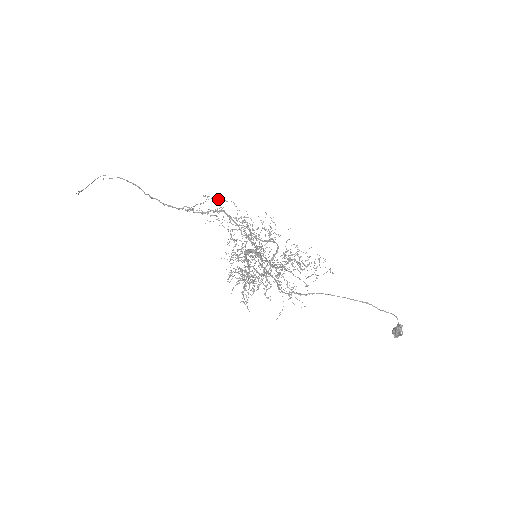
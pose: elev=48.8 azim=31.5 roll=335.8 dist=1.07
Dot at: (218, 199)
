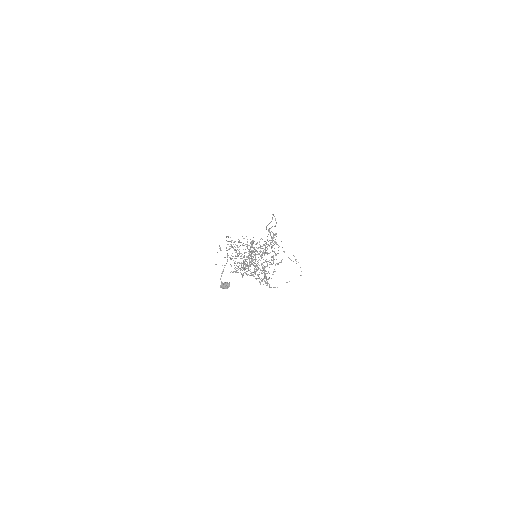
Dot at: (300, 267)
